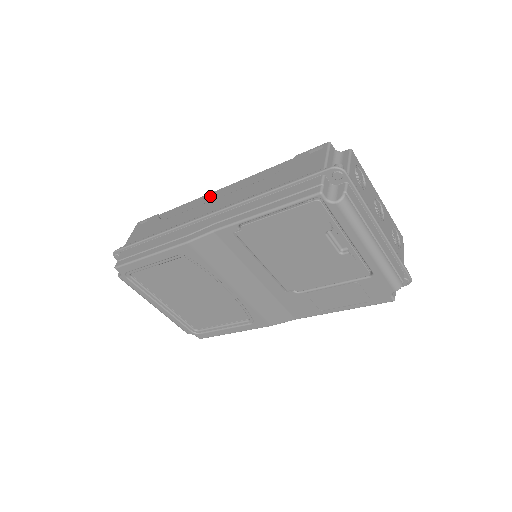
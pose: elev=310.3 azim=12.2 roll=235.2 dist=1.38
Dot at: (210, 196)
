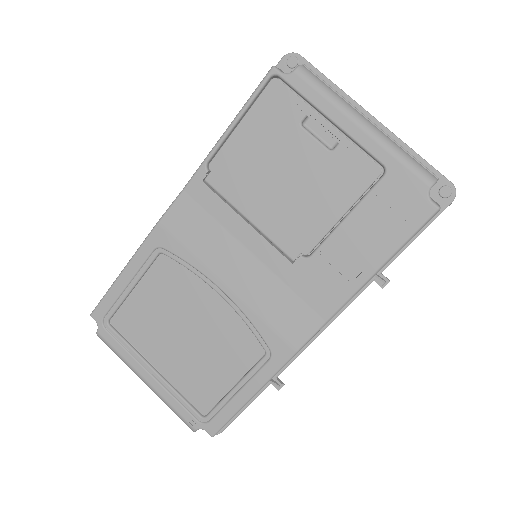
Dot at: occluded
